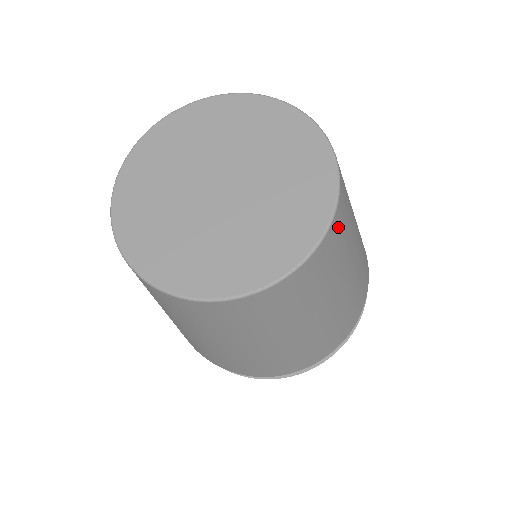
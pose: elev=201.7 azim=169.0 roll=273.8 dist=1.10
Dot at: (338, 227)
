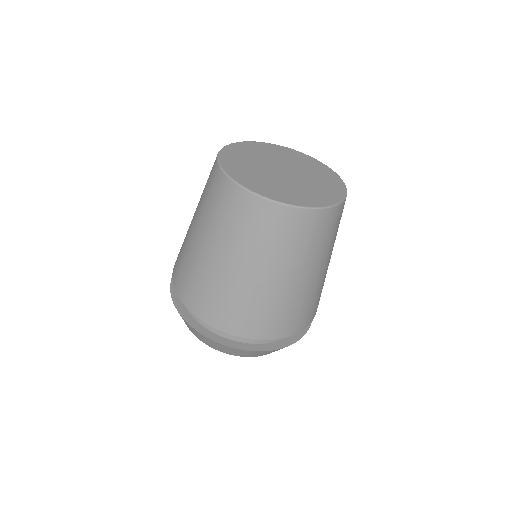
Dot at: (303, 222)
